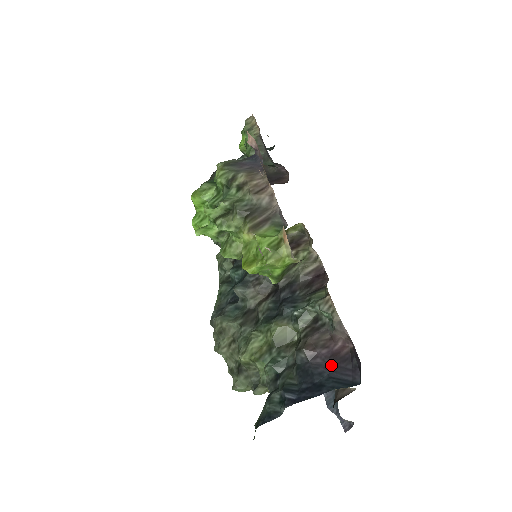
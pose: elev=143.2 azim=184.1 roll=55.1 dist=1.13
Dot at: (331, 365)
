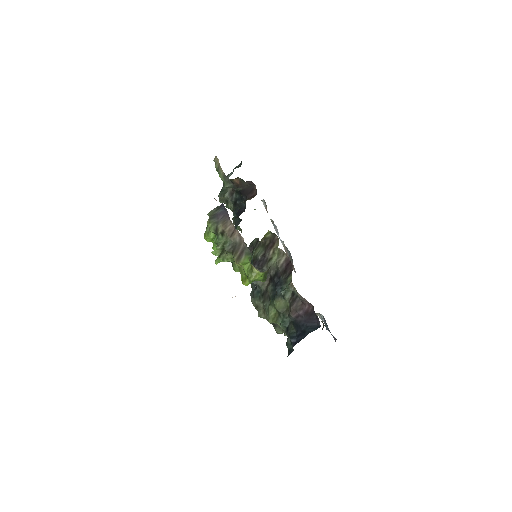
Dot at: (306, 319)
